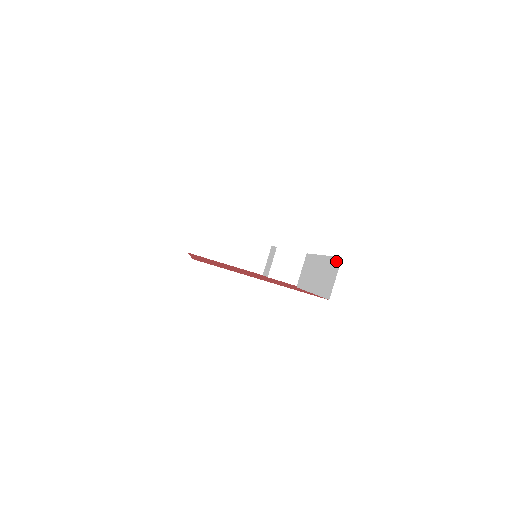
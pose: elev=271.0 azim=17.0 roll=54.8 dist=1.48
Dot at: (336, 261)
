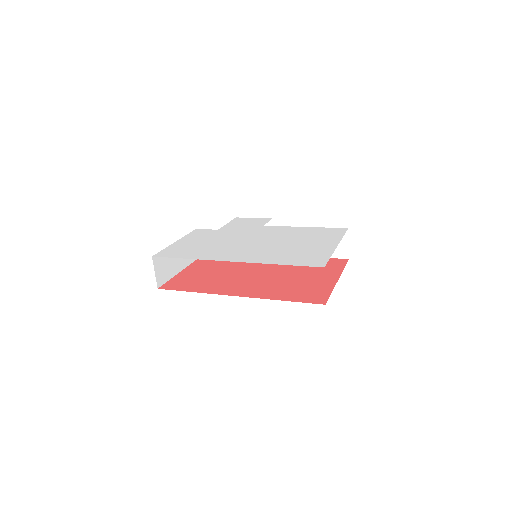
Dot at: occluded
